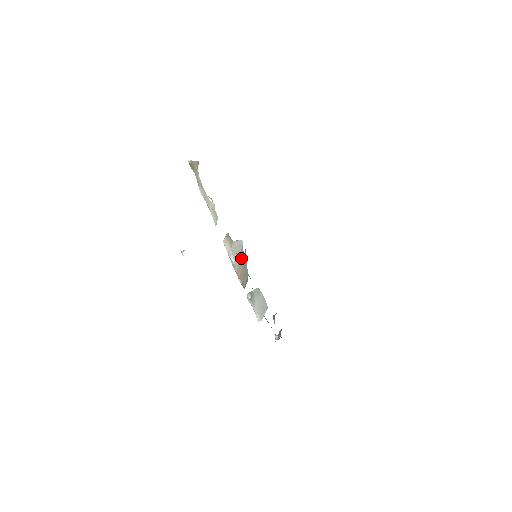
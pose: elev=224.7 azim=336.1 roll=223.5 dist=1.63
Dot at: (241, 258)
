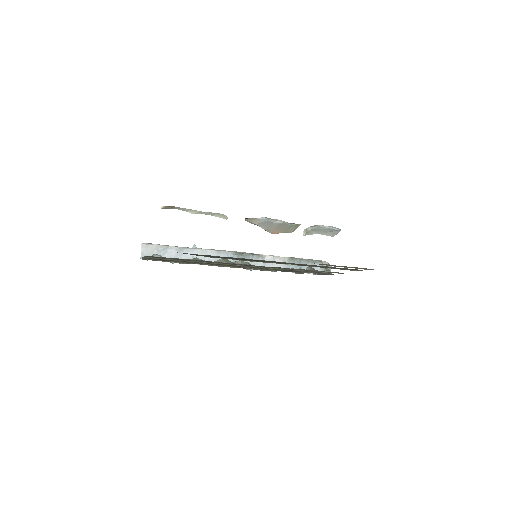
Dot at: (272, 226)
